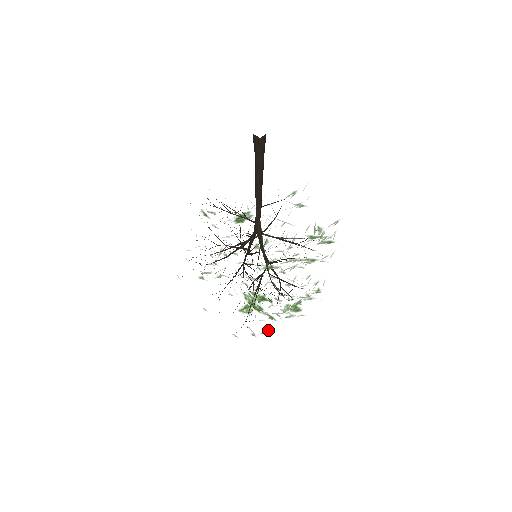
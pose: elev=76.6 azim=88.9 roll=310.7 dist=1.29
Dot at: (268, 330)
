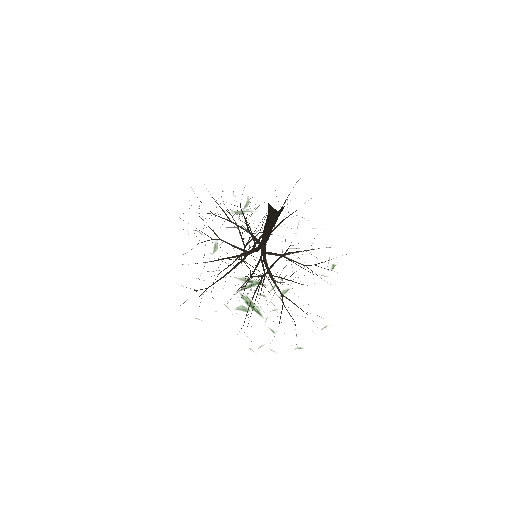
Dot at: occluded
